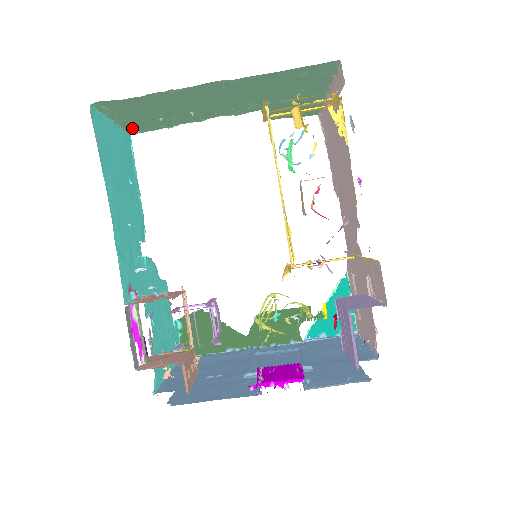
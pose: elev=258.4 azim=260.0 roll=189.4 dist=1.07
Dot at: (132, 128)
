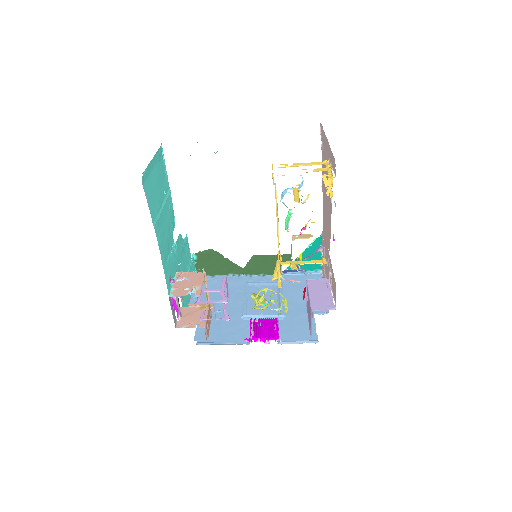
Dot at: occluded
